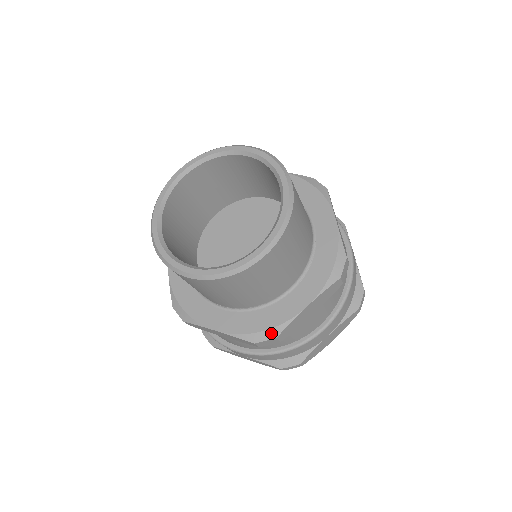
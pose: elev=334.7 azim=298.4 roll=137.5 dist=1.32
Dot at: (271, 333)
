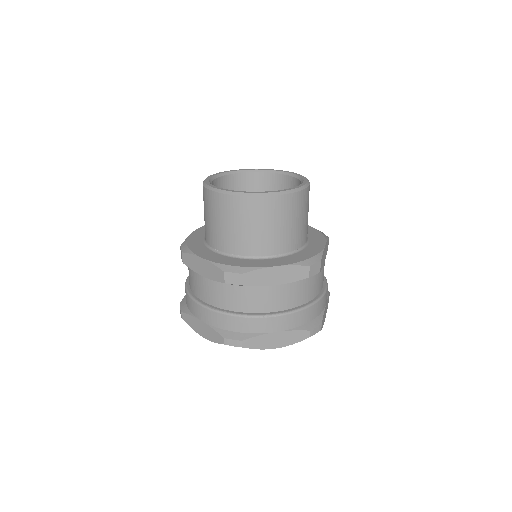
Dot at: (316, 258)
